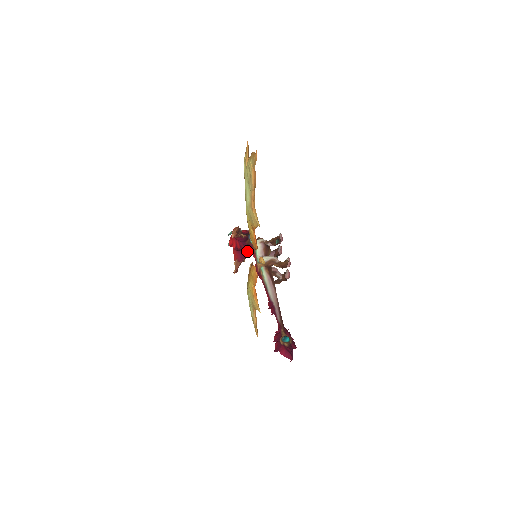
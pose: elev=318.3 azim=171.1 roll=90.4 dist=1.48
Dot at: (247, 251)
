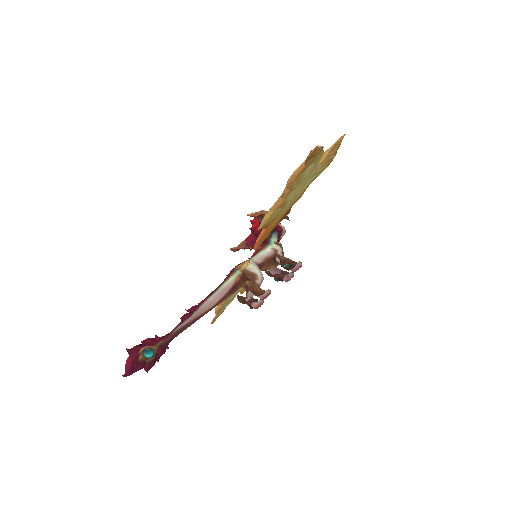
Dot at: (261, 244)
